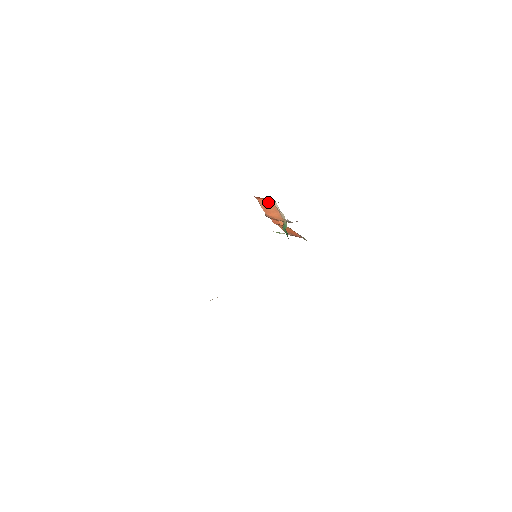
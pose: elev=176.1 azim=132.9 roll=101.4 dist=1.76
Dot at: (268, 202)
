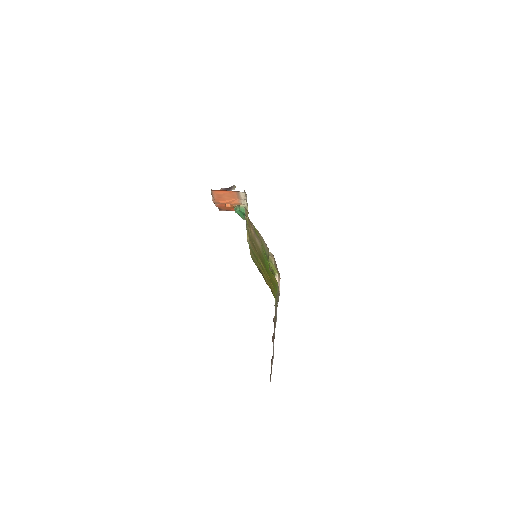
Dot at: (229, 192)
